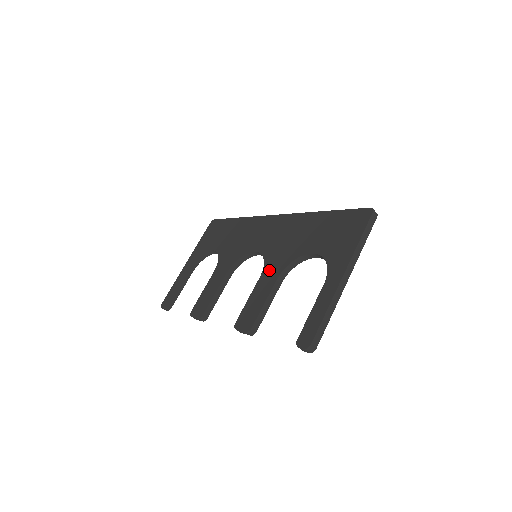
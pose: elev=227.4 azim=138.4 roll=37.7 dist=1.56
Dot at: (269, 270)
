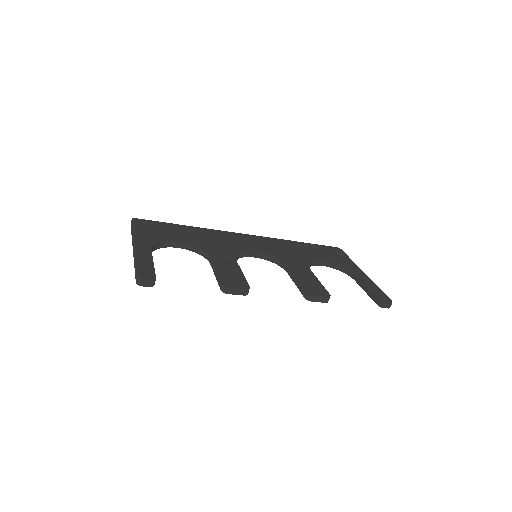
Dot at: (294, 264)
